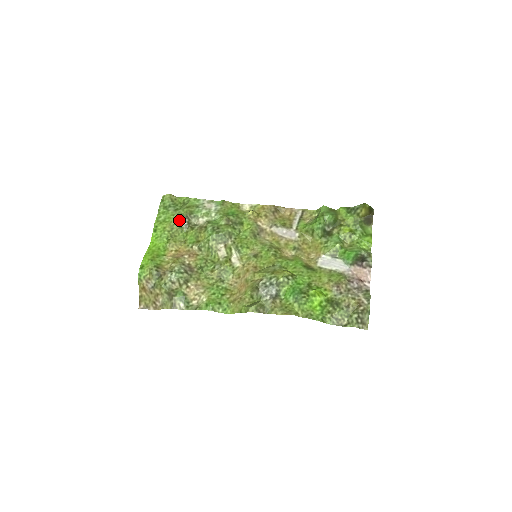
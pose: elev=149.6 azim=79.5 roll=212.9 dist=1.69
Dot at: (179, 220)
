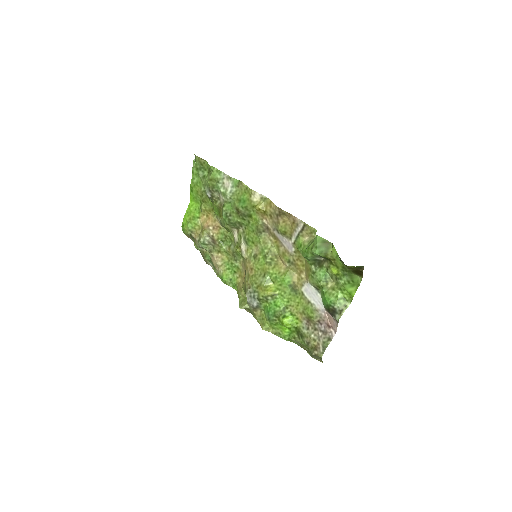
Dot at: (205, 190)
